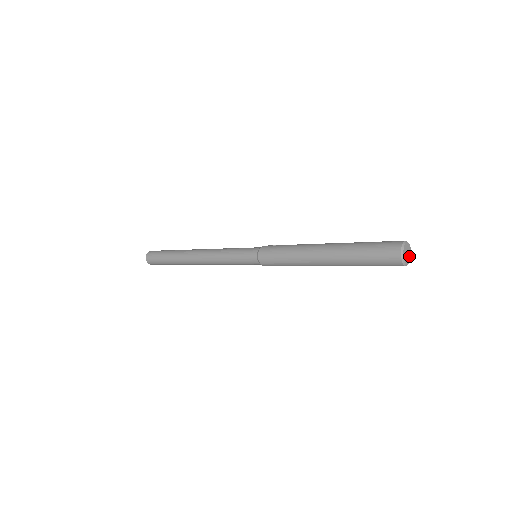
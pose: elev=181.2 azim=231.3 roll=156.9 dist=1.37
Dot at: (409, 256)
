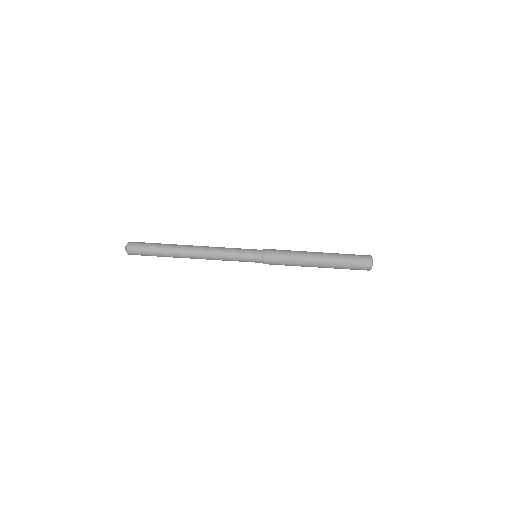
Dot at: (371, 266)
